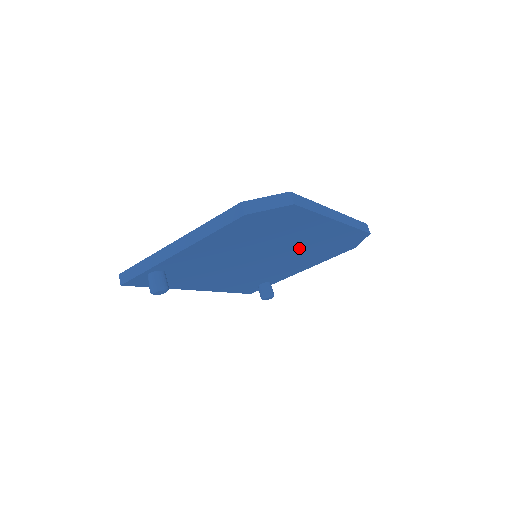
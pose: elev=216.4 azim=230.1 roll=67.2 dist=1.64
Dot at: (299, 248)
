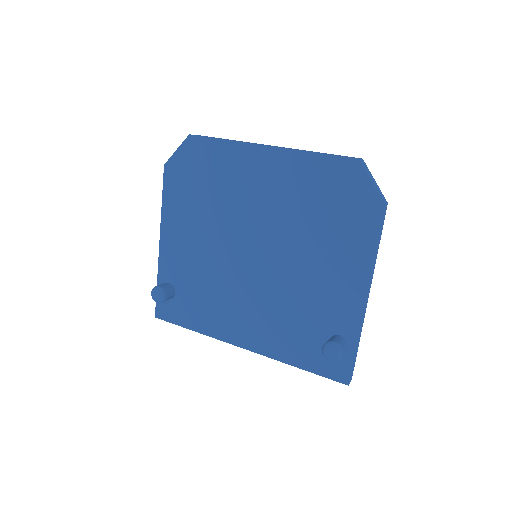
Dot at: (282, 219)
